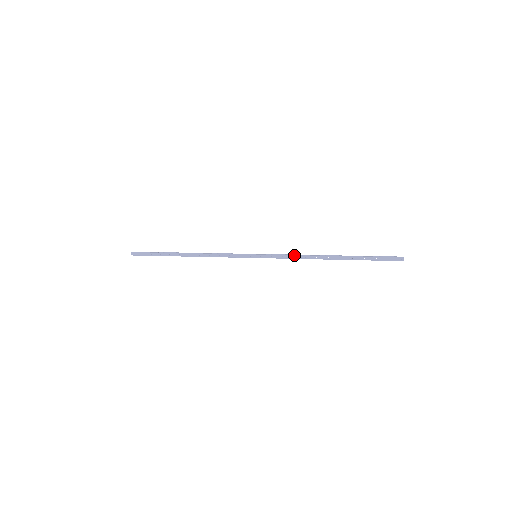
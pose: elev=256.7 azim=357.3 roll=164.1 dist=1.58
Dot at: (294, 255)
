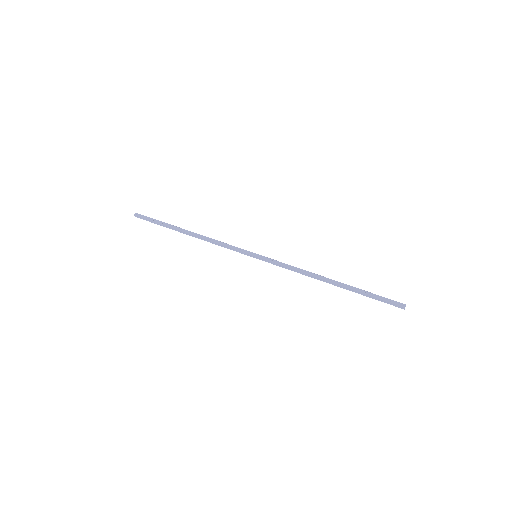
Dot at: occluded
